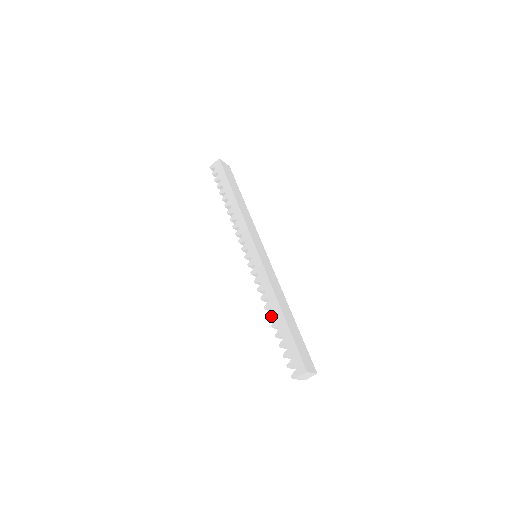
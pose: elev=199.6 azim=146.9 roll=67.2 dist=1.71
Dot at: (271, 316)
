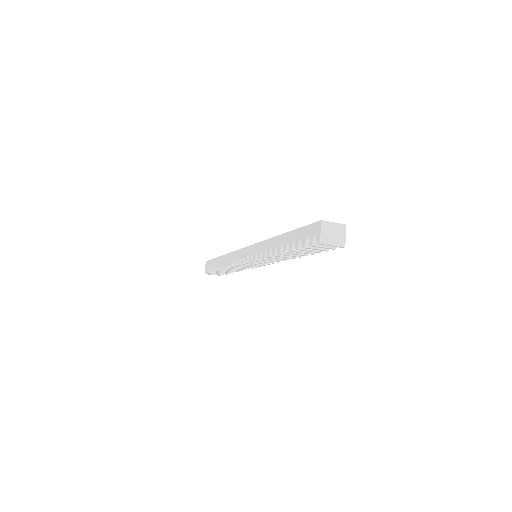
Dot at: (279, 250)
